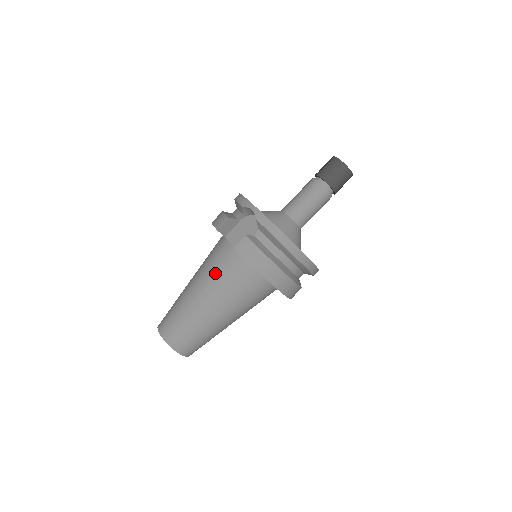
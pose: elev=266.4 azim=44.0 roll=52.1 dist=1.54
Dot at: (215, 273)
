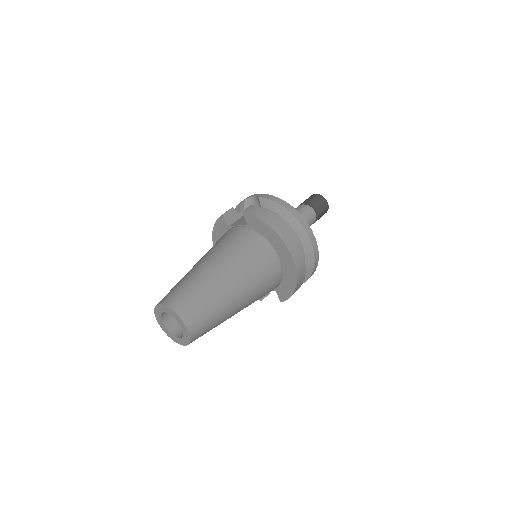
Dot at: (222, 244)
